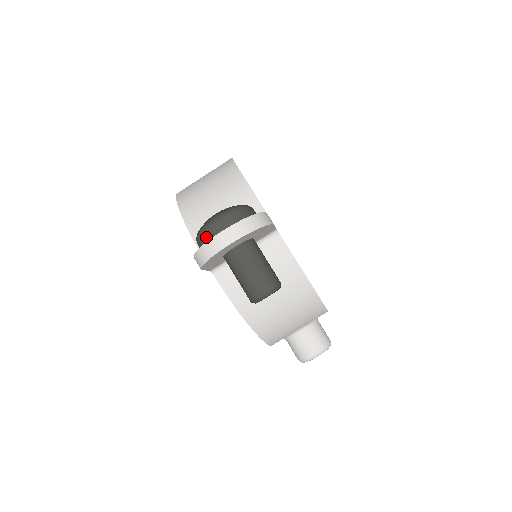
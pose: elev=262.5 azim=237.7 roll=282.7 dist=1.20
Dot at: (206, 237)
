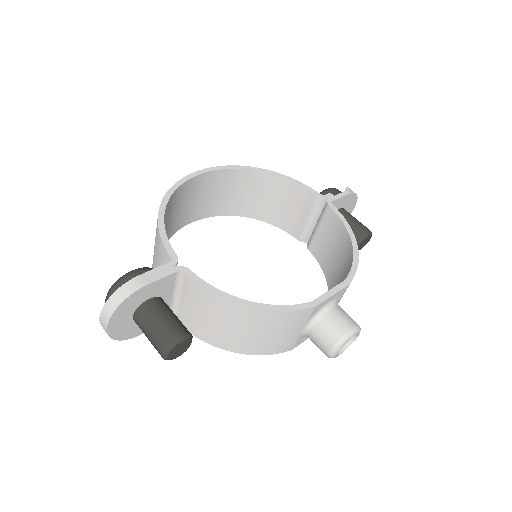
Dot at: occluded
